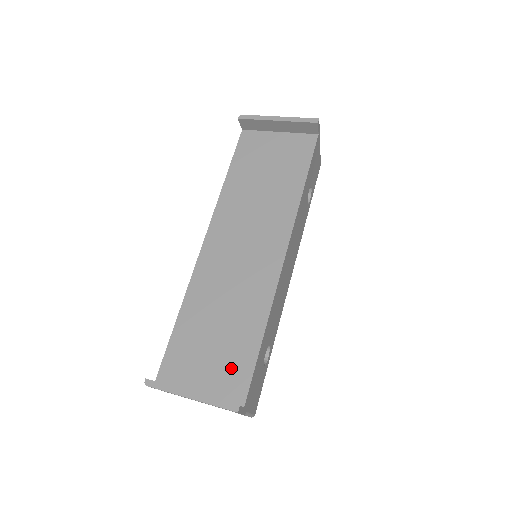
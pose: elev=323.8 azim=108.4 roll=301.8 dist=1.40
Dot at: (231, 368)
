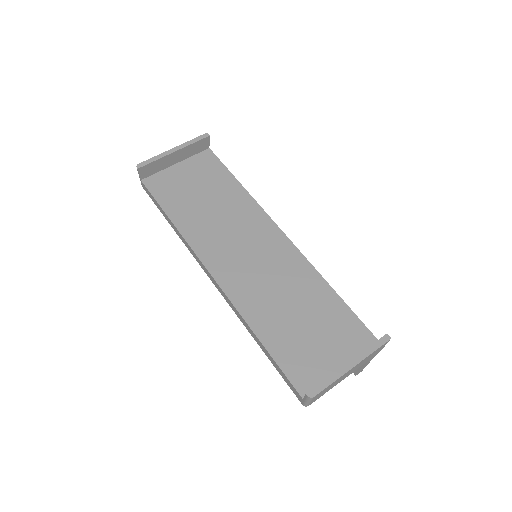
Dot at: (341, 330)
